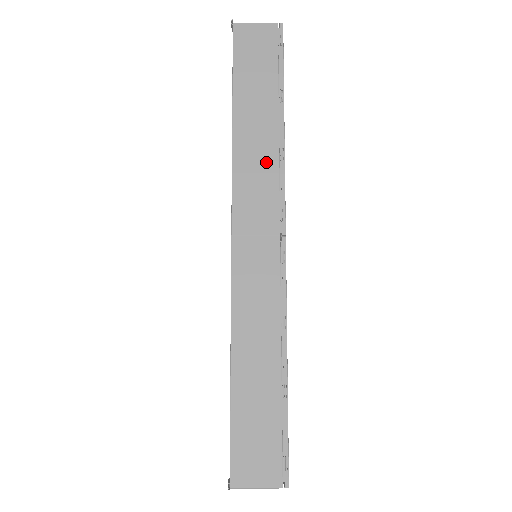
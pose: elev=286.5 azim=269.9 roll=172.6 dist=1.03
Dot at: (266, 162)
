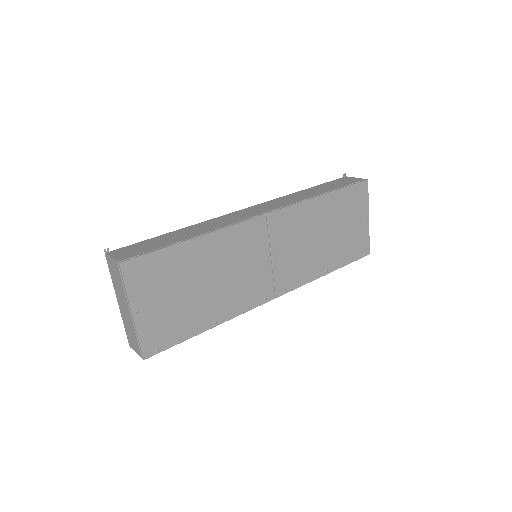
Dot at: (296, 199)
